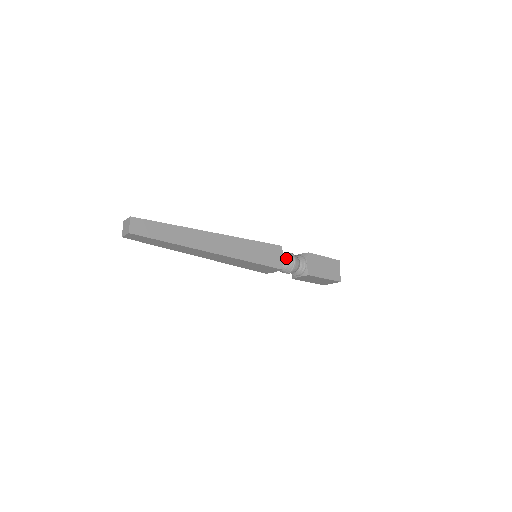
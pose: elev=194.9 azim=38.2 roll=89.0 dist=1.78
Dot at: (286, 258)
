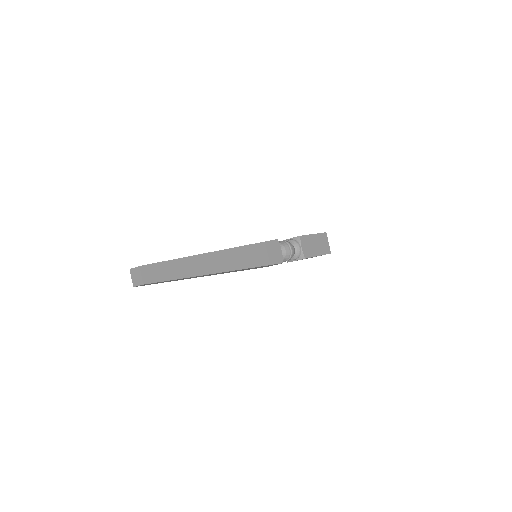
Dot at: (283, 249)
